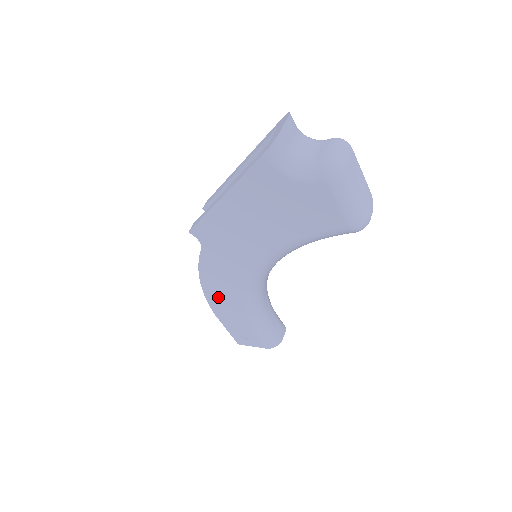
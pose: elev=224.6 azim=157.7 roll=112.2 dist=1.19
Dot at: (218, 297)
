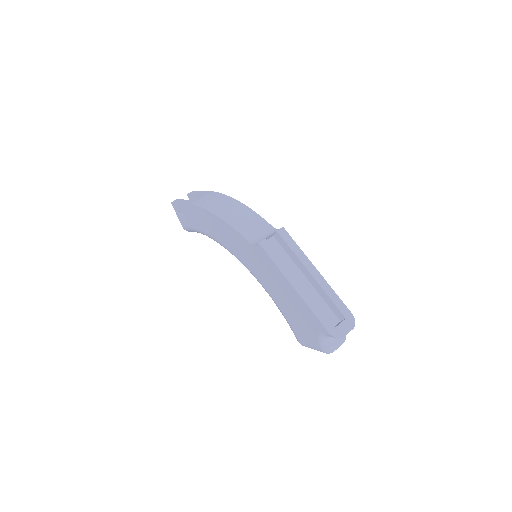
Dot at: (210, 221)
